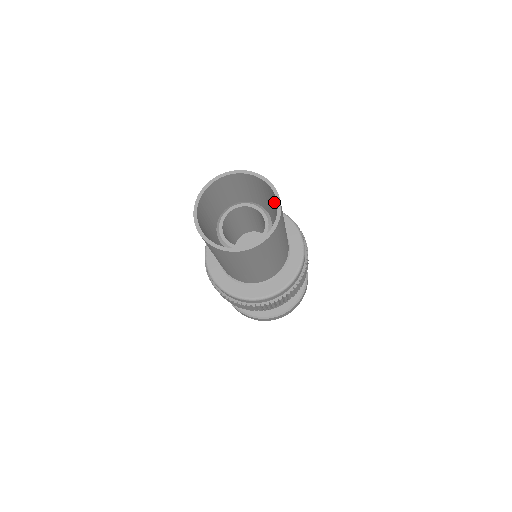
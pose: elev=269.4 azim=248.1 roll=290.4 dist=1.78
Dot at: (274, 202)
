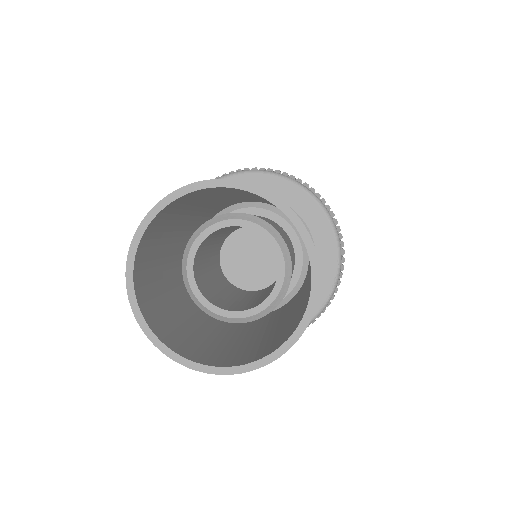
Dot at: occluded
